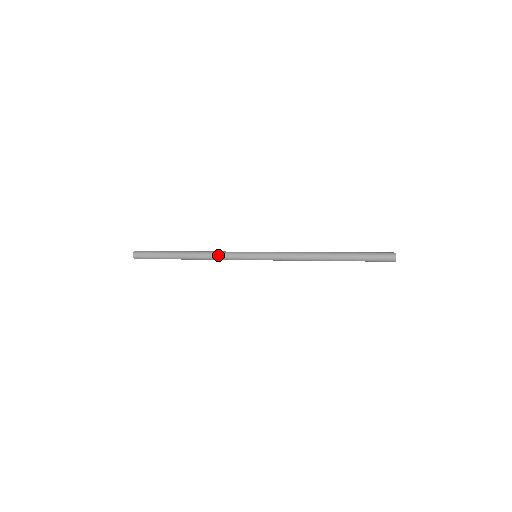
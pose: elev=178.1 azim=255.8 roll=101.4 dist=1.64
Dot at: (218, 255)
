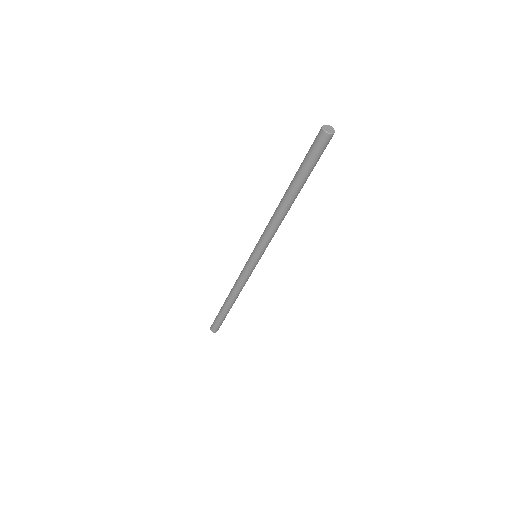
Dot at: (238, 282)
